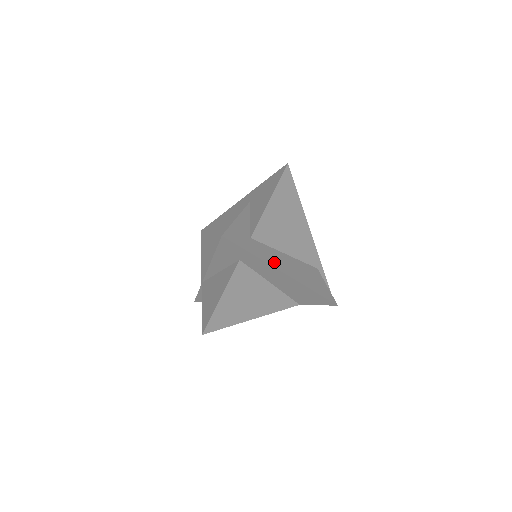
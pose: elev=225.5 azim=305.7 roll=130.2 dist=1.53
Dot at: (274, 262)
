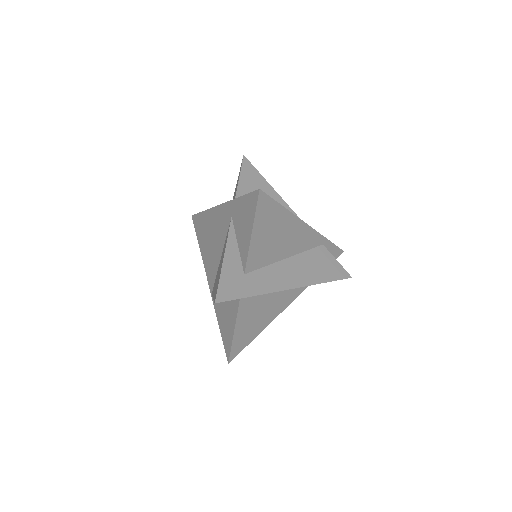
Dot at: (276, 284)
